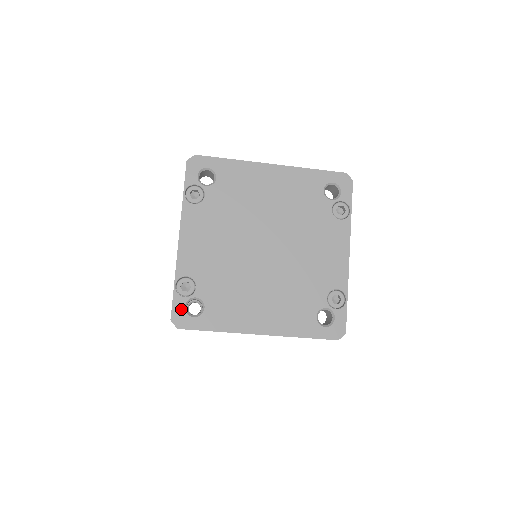
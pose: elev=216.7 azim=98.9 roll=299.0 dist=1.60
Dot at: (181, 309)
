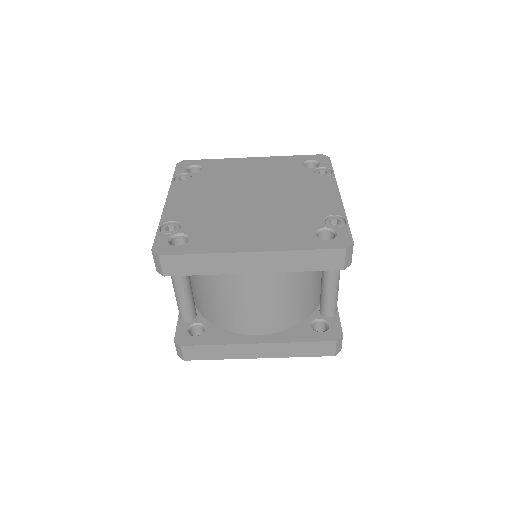
Dot at: (164, 242)
